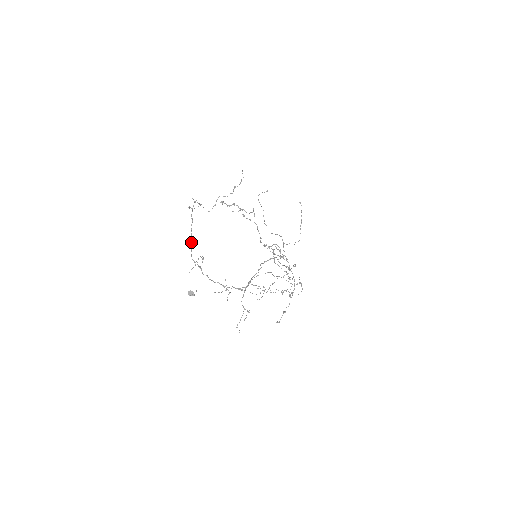
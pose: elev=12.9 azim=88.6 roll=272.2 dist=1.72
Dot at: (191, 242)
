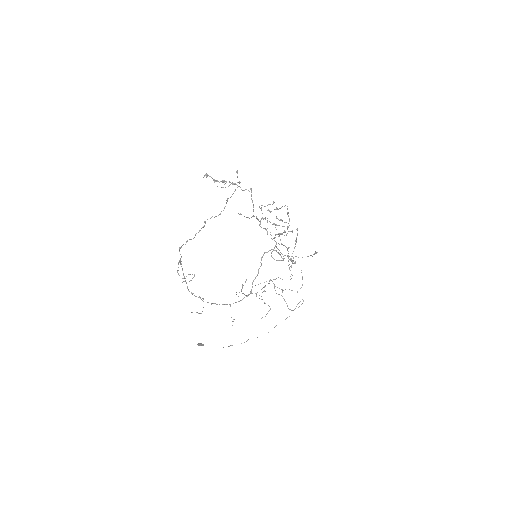
Dot at: occluded
